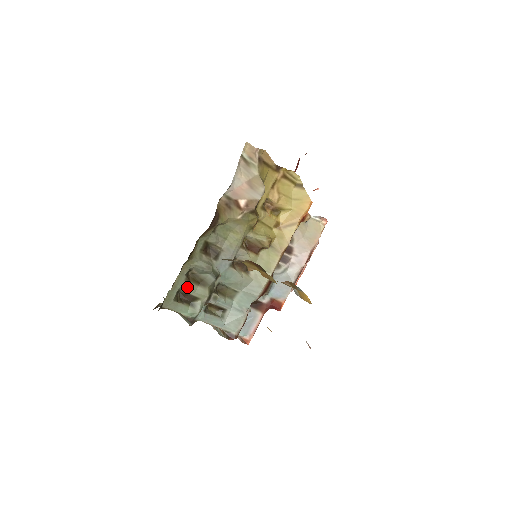
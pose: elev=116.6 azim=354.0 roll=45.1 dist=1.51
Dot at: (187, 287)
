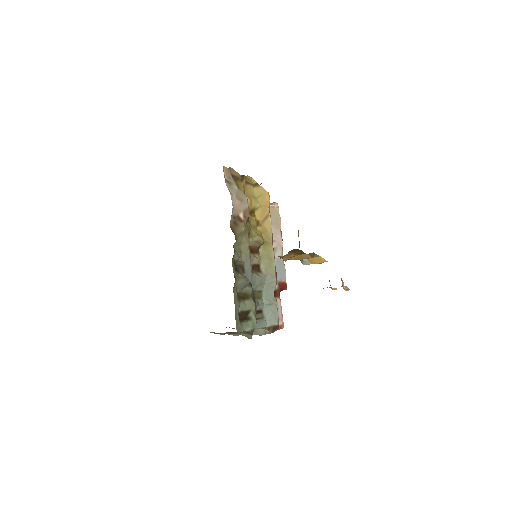
Dot at: (240, 306)
